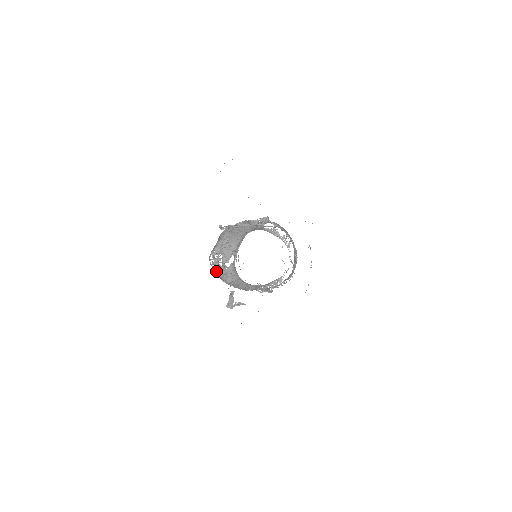
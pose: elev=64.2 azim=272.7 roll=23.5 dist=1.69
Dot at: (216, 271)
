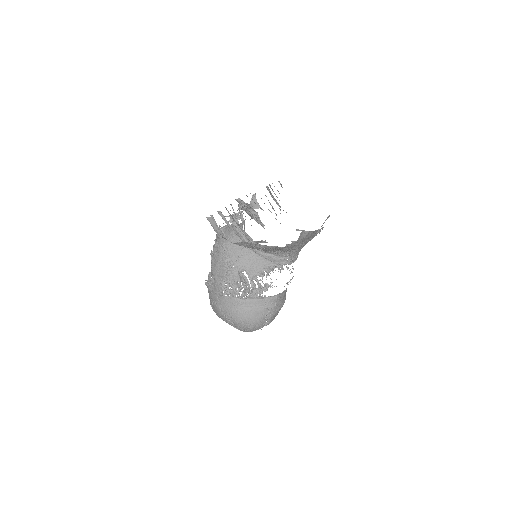
Dot at: (221, 230)
